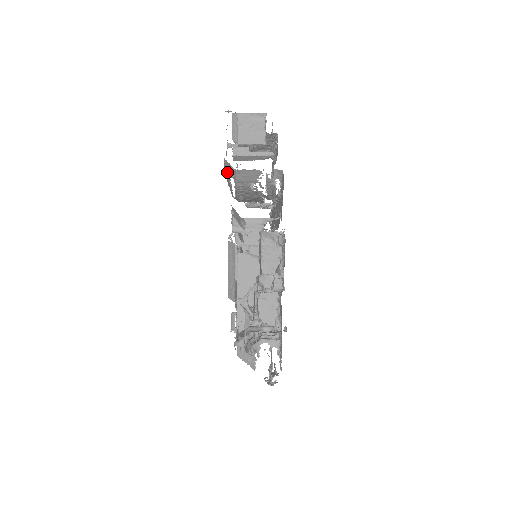
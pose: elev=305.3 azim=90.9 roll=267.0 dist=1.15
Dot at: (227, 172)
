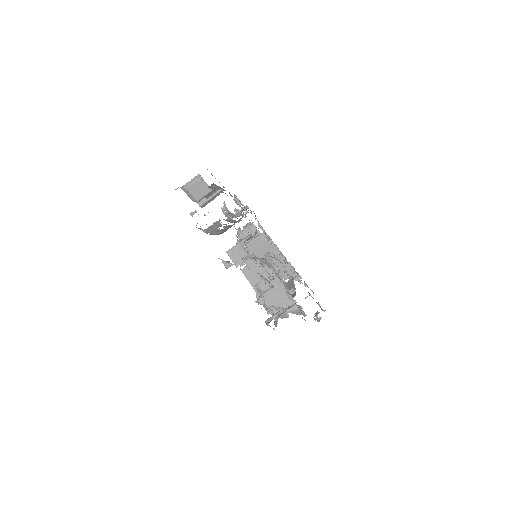
Dot at: occluded
